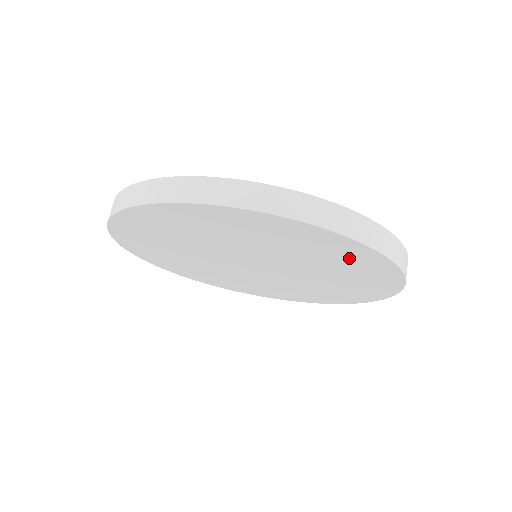
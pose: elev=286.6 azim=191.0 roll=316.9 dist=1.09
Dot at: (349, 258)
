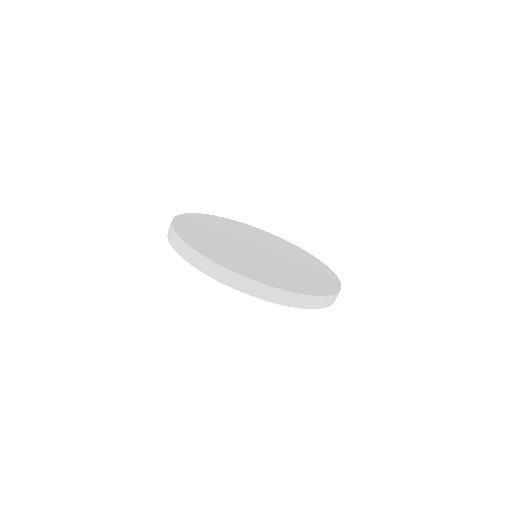
Dot at: occluded
